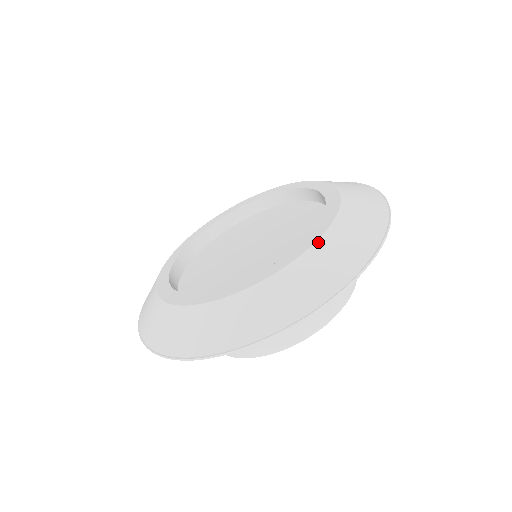
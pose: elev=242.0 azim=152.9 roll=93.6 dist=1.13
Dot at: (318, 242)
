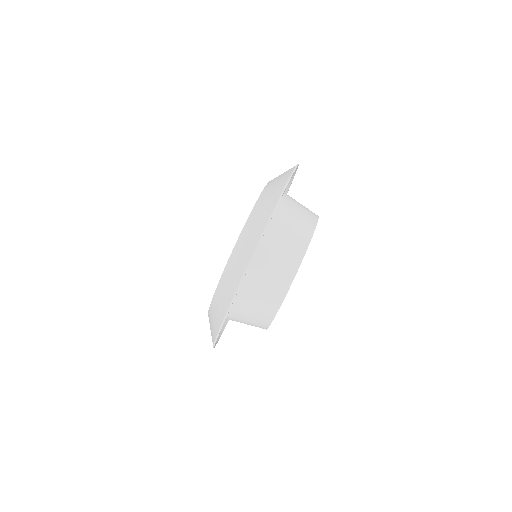
Dot at: (228, 261)
